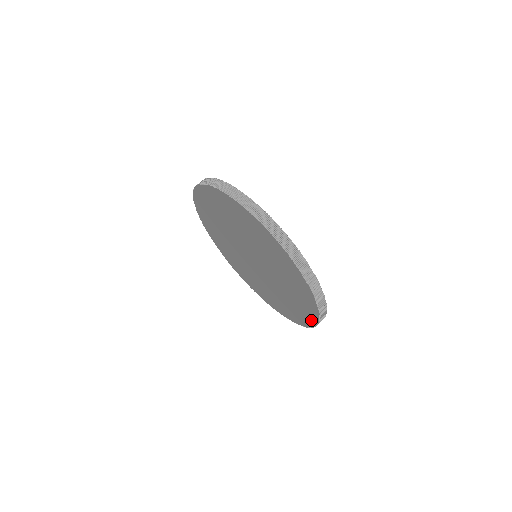
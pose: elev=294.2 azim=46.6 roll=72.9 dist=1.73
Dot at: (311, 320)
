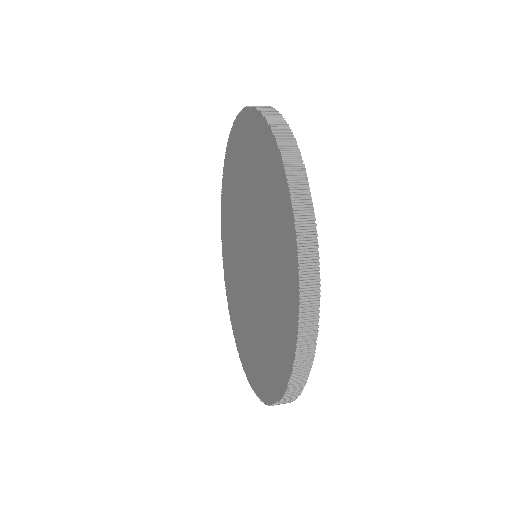
Dot at: (281, 380)
